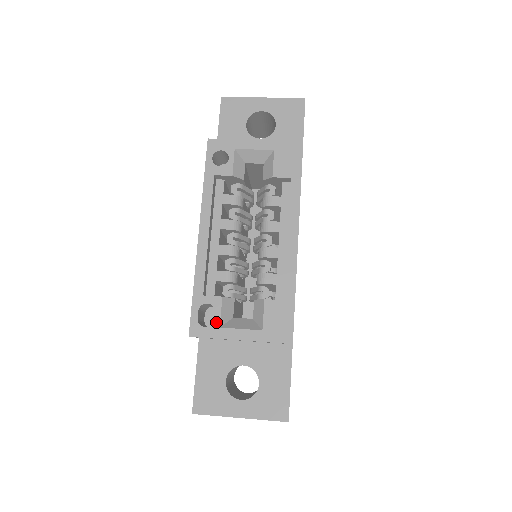
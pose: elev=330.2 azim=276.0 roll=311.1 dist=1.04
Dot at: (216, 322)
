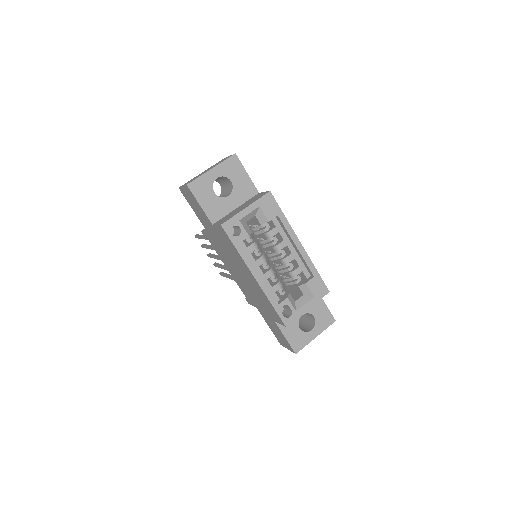
Dot at: (293, 311)
